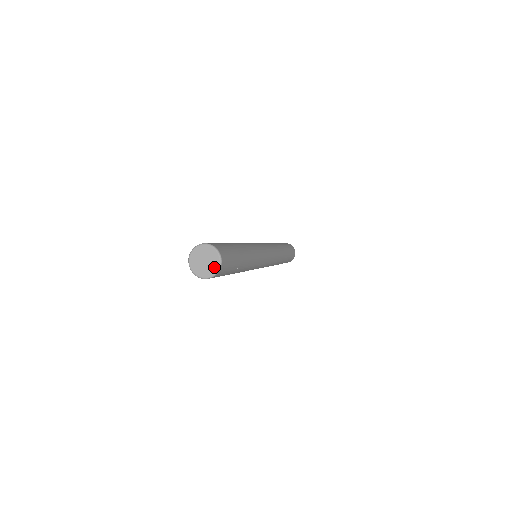
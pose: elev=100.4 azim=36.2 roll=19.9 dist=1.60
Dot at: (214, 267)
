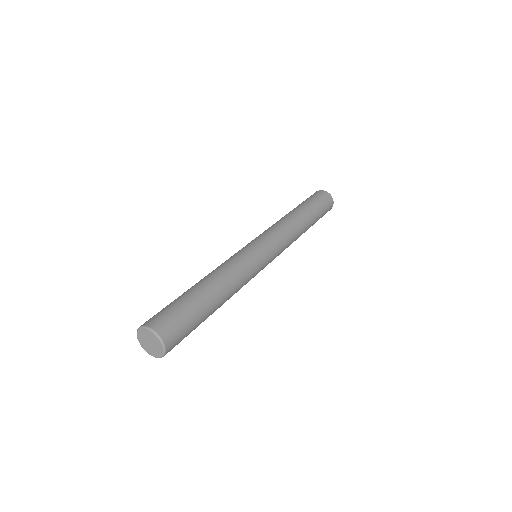
Dot at: (159, 352)
